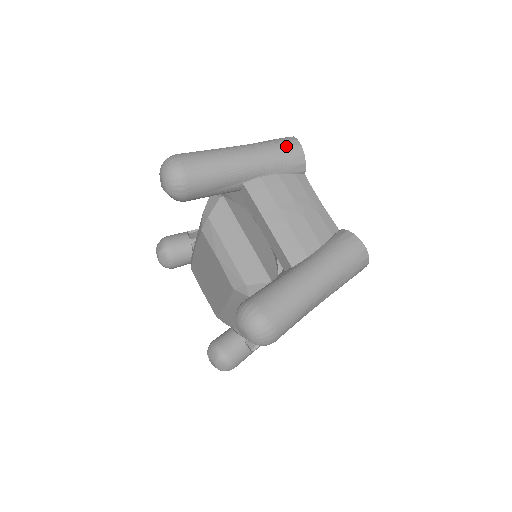
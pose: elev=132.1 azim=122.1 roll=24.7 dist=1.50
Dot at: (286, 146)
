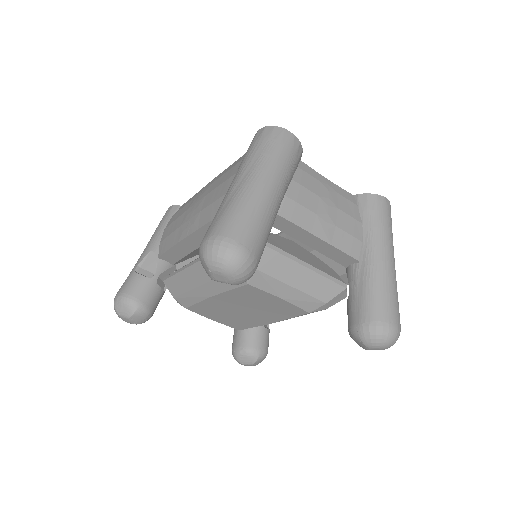
Dot at: (286, 145)
